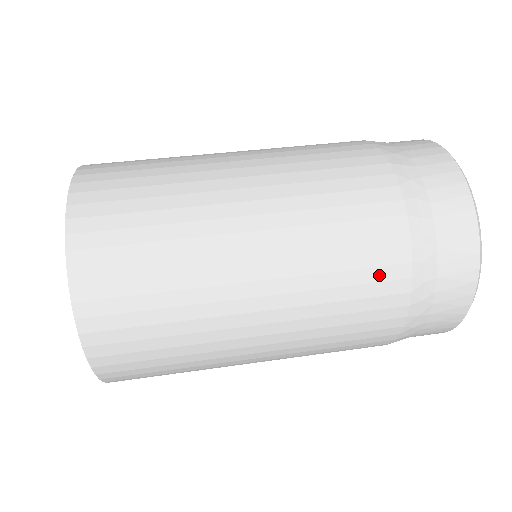
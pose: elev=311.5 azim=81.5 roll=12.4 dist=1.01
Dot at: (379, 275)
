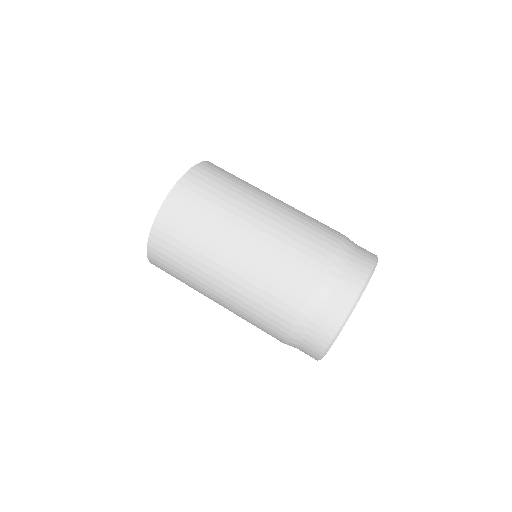
Dot at: (298, 276)
